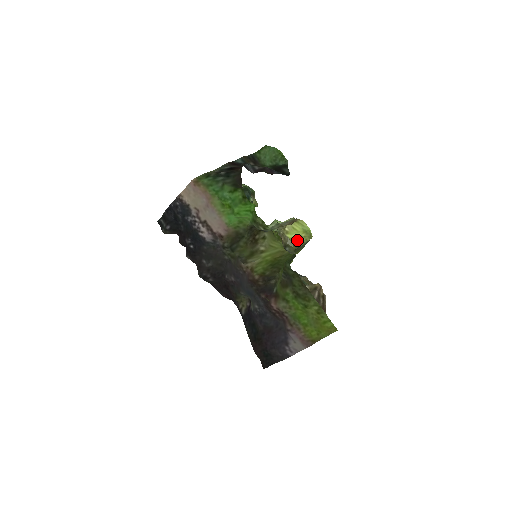
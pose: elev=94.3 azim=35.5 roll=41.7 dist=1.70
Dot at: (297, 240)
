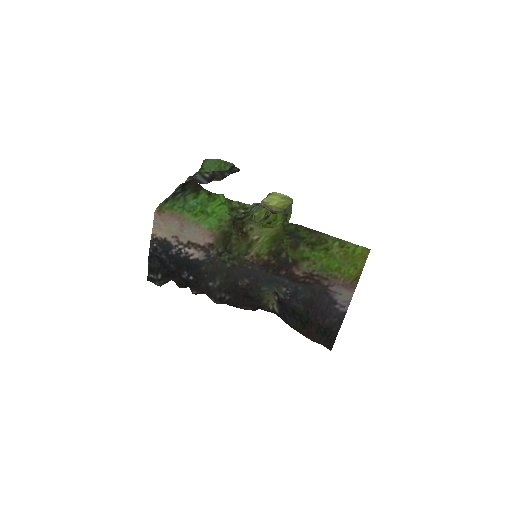
Dot at: (280, 205)
